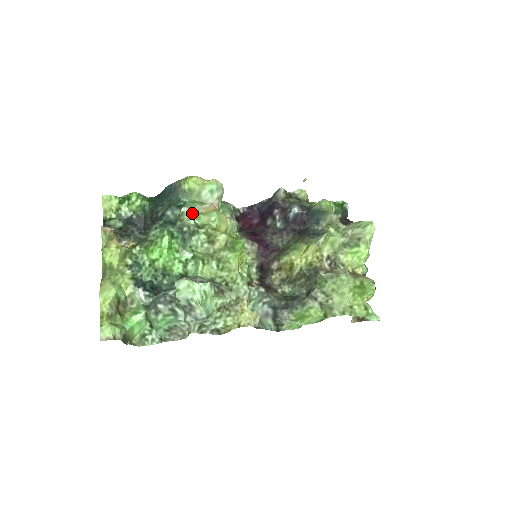
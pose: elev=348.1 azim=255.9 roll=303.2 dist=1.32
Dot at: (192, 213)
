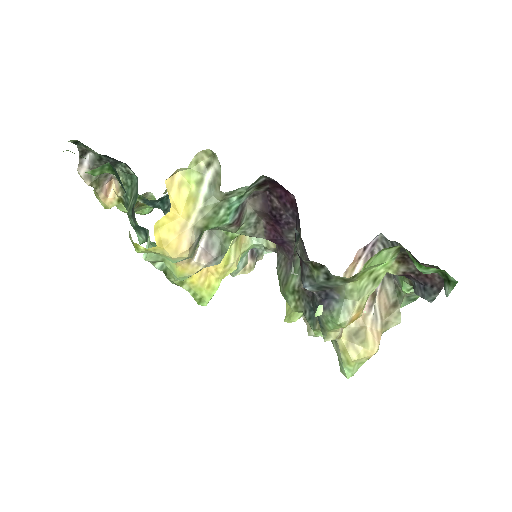
Dot at: (156, 262)
